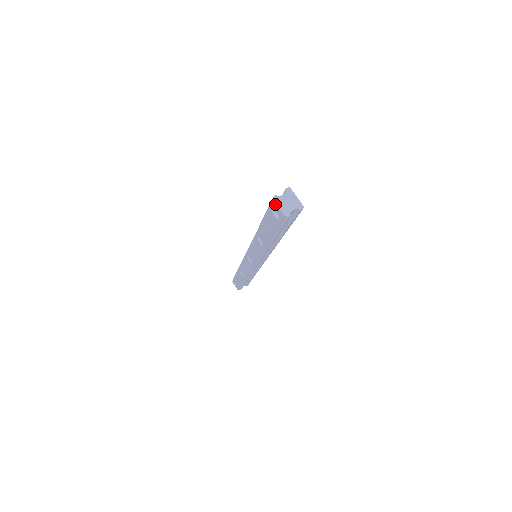
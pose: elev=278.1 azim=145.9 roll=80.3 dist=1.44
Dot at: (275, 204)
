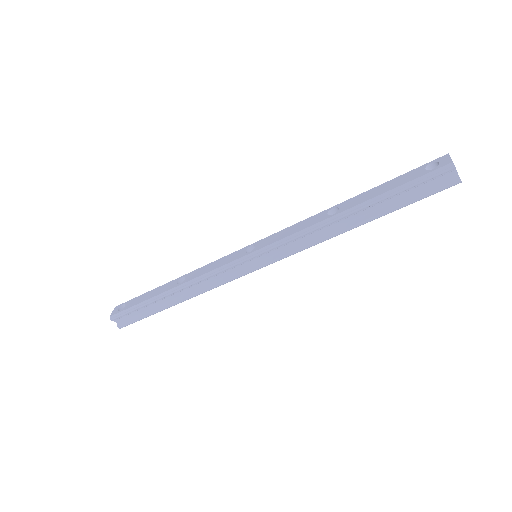
Dot at: (448, 155)
